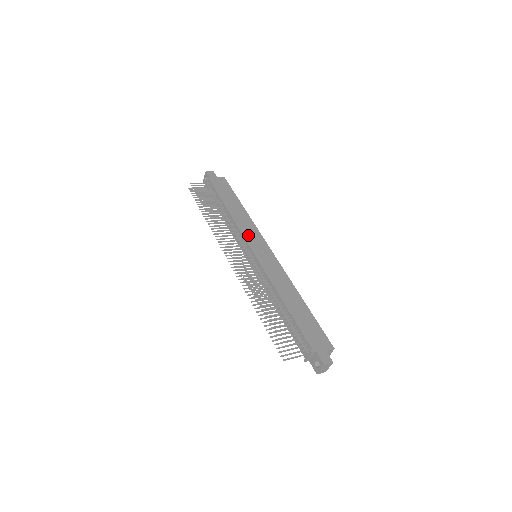
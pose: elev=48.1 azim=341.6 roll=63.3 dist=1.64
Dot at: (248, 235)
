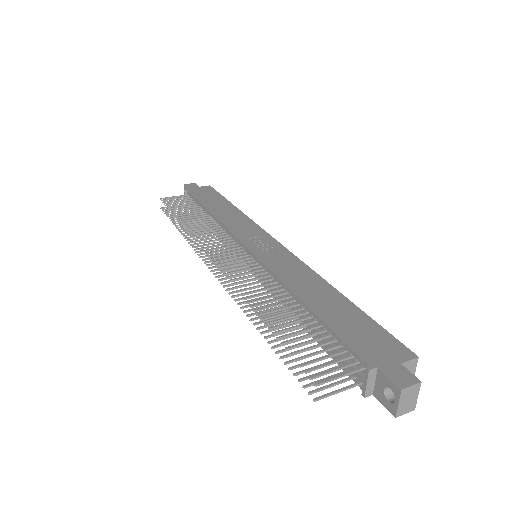
Dot at: (240, 231)
